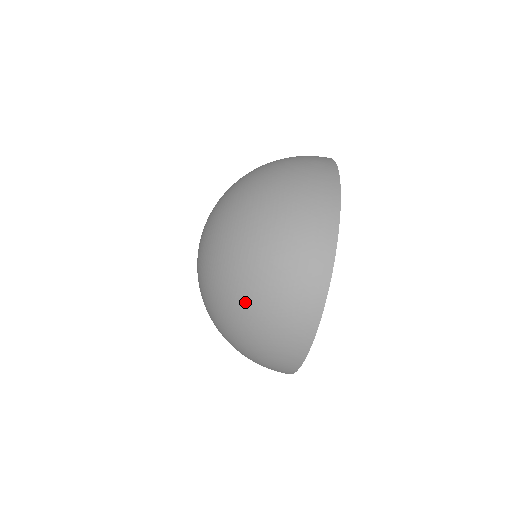
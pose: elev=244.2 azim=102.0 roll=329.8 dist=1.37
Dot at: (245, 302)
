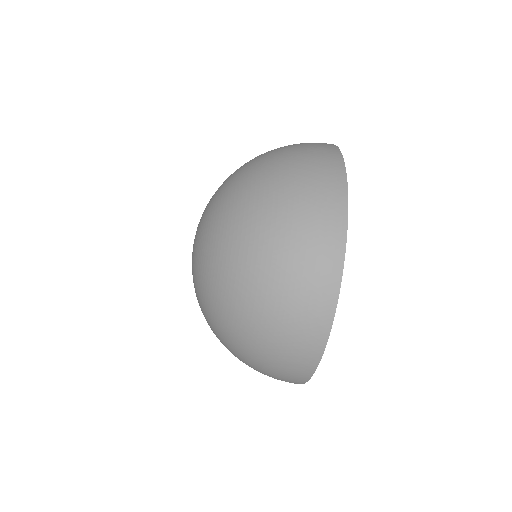
Dot at: (236, 354)
